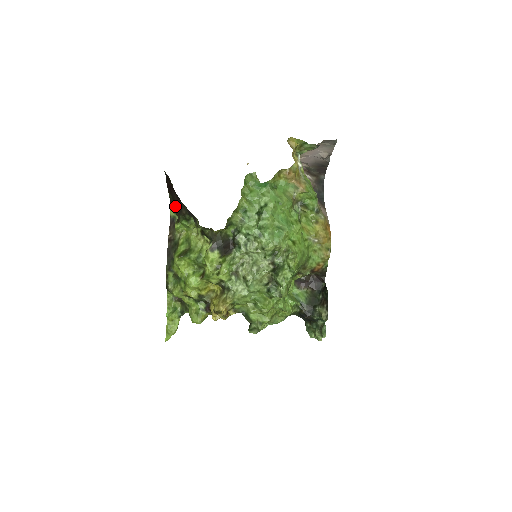
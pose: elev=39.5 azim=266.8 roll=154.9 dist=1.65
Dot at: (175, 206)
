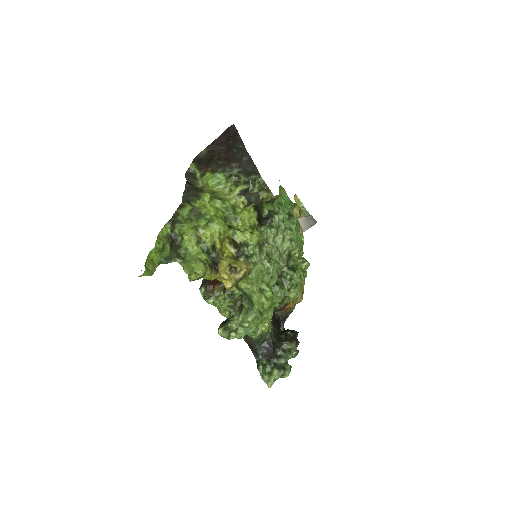
Dot at: (213, 160)
